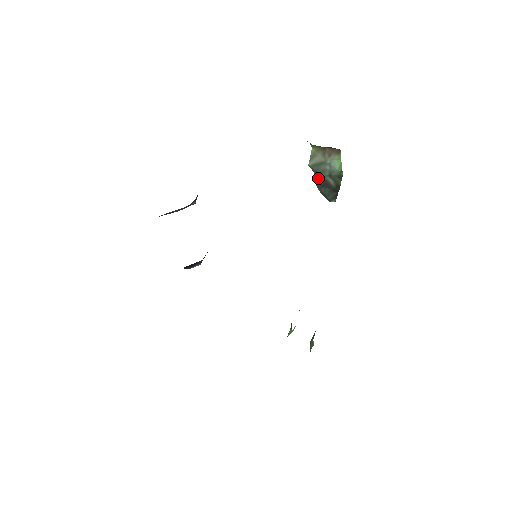
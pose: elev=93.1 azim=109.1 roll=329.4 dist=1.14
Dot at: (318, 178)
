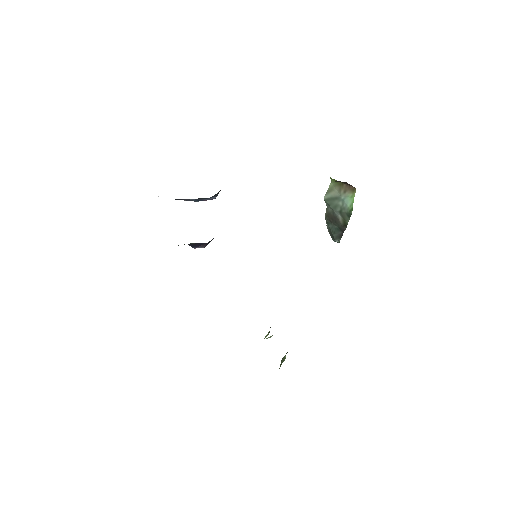
Dot at: (329, 213)
